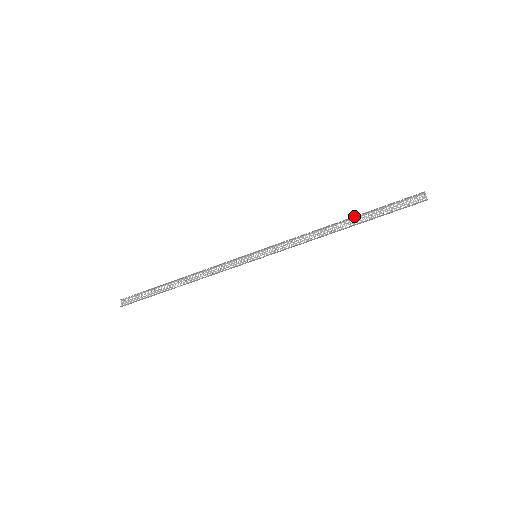
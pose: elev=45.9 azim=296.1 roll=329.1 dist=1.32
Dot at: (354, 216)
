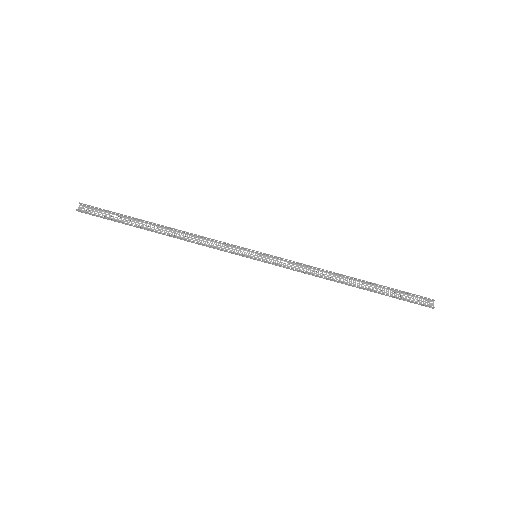
Dot at: (367, 281)
